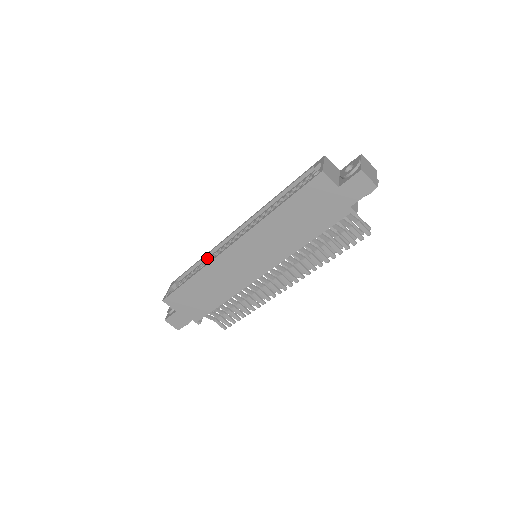
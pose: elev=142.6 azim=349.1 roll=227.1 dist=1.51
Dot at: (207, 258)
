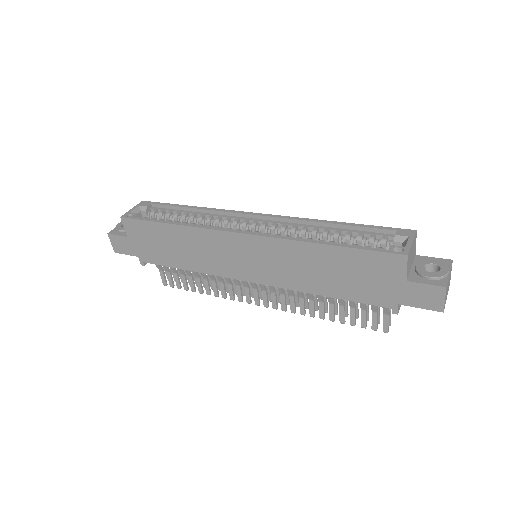
Dot at: (202, 212)
